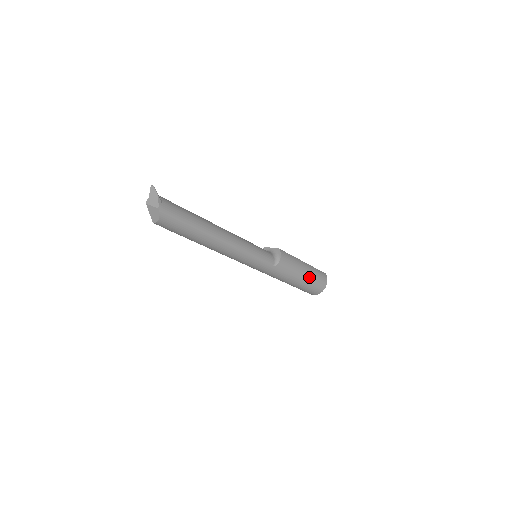
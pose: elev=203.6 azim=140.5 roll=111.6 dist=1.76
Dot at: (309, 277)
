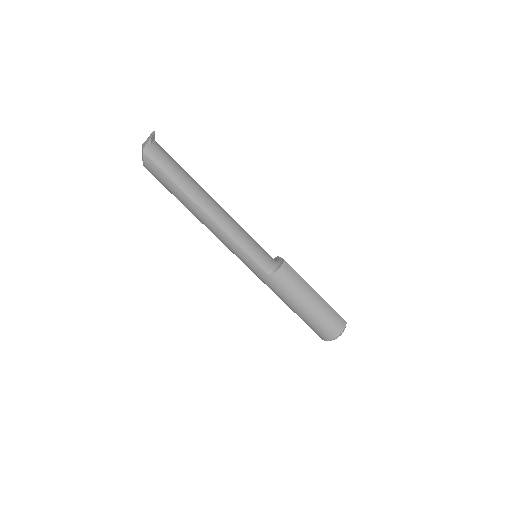
Dot at: (315, 311)
